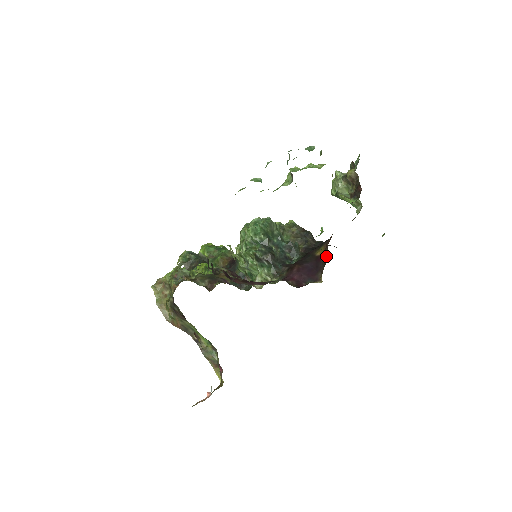
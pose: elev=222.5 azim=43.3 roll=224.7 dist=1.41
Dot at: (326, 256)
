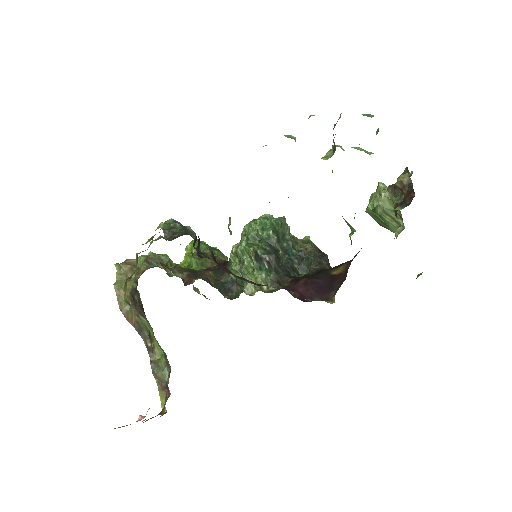
Dot at: (346, 274)
